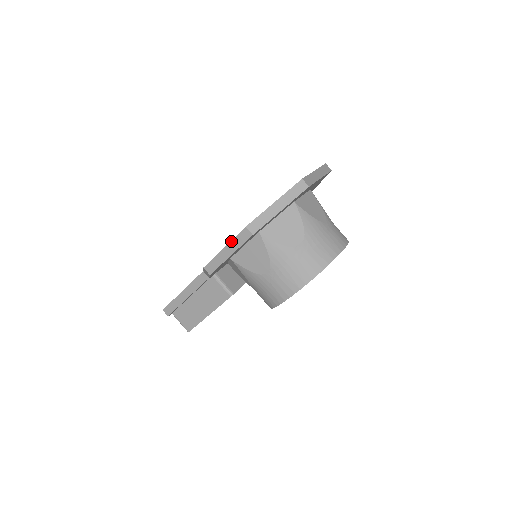
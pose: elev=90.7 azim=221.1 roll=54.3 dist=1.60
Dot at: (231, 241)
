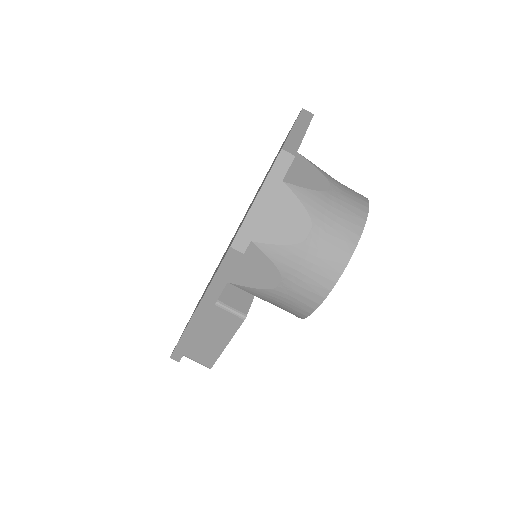
Dot at: (218, 269)
